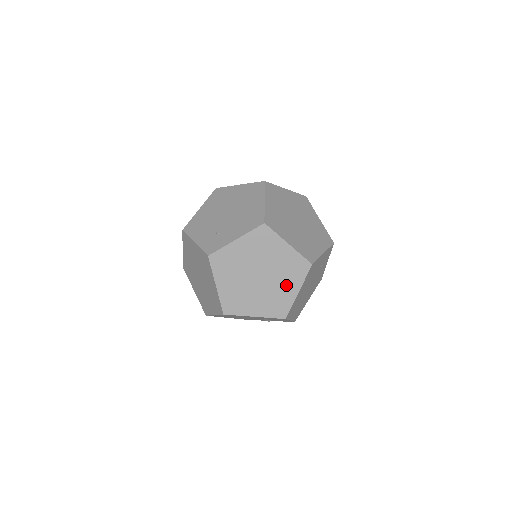
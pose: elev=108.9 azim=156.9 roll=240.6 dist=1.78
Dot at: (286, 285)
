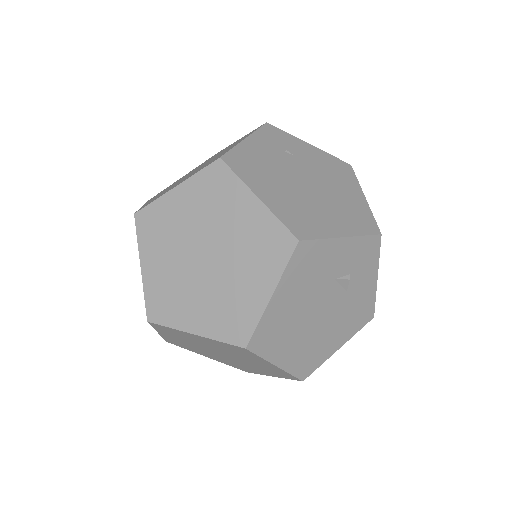
Dot at: (237, 216)
